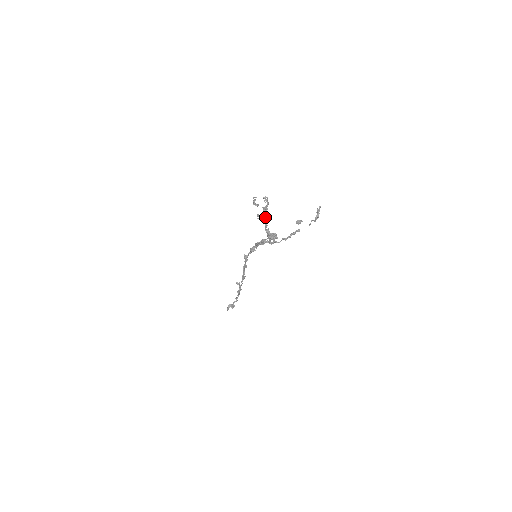
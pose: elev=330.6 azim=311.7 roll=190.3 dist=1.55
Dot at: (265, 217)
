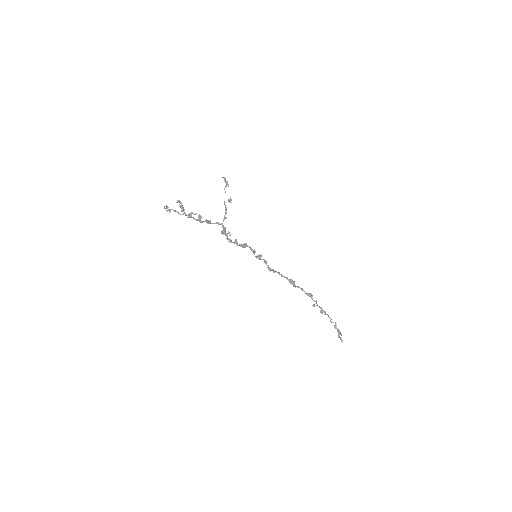
Dot at: (183, 211)
